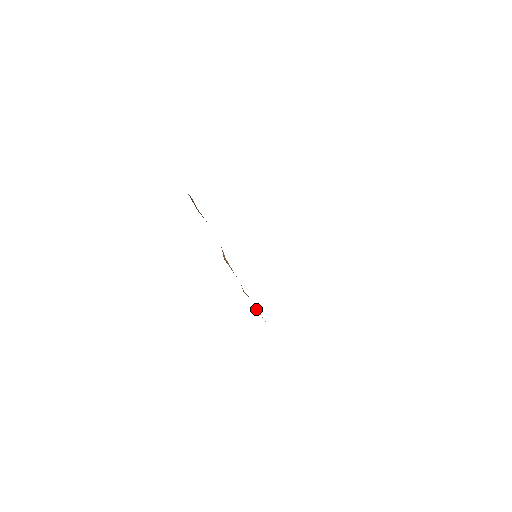
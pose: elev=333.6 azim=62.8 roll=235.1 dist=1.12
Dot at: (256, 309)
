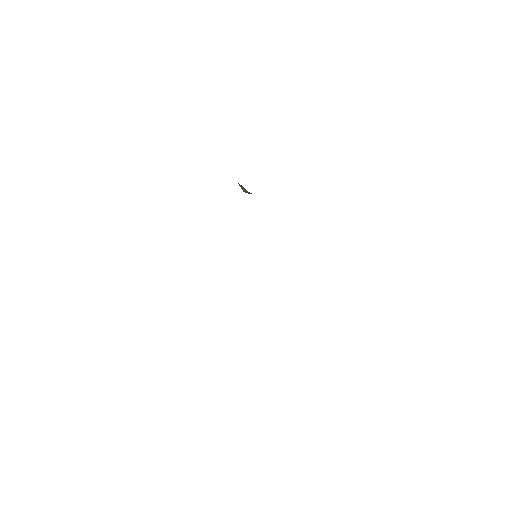
Dot at: occluded
